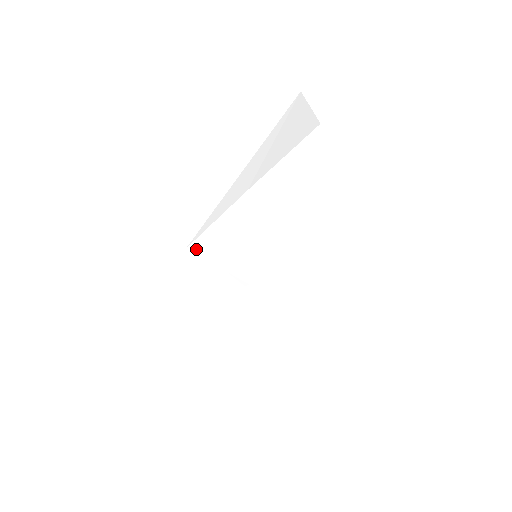
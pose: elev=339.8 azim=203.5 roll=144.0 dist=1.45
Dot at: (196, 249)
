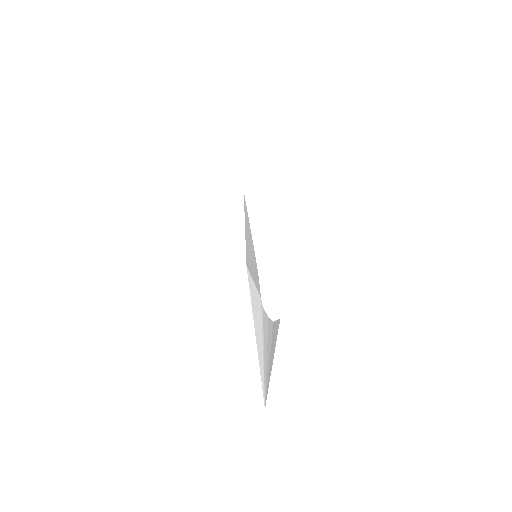
Dot at: occluded
